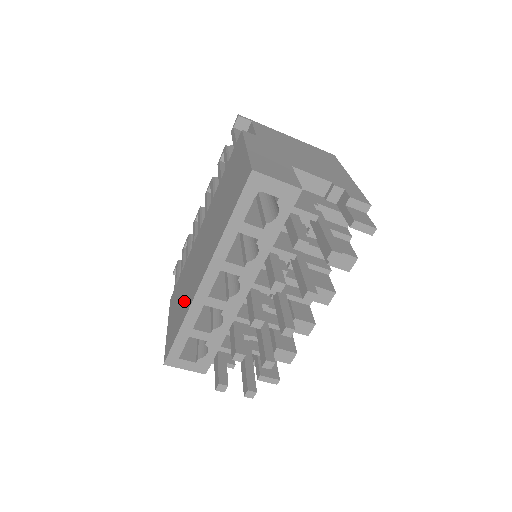
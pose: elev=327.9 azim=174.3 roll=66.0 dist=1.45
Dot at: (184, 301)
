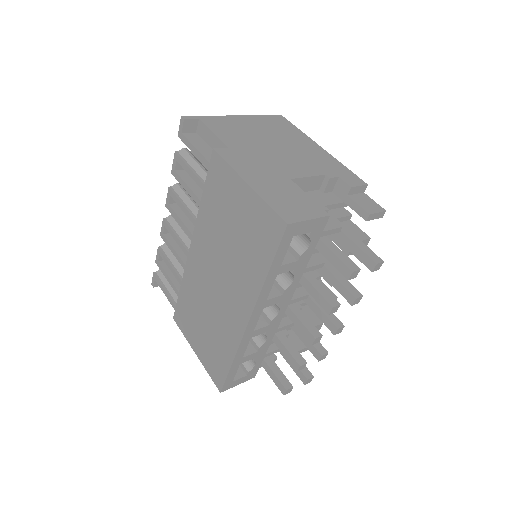
Dot at: (218, 335)
